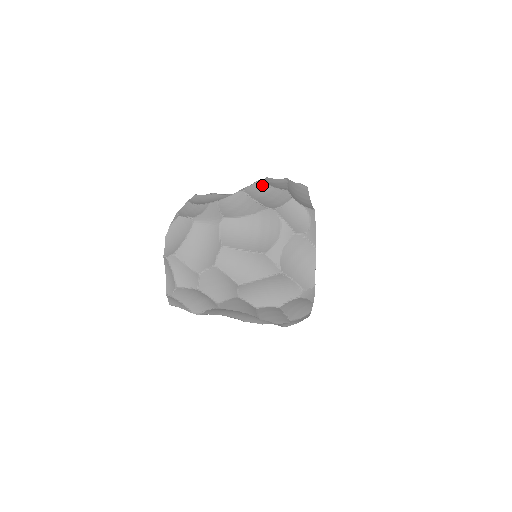
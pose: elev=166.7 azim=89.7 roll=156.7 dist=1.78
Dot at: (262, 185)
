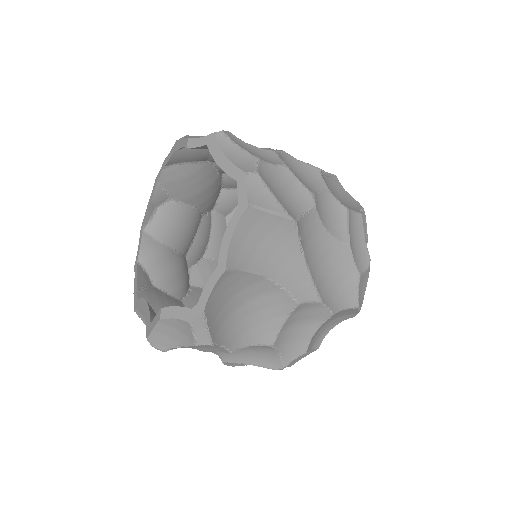
Dot at: occluded
